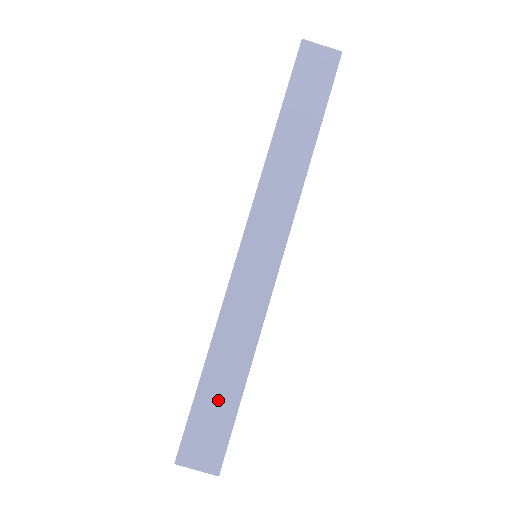
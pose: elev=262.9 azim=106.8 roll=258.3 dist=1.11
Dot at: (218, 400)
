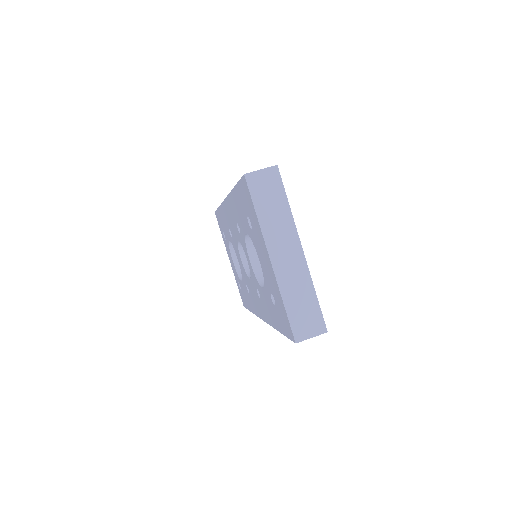
Dot at: occluded
